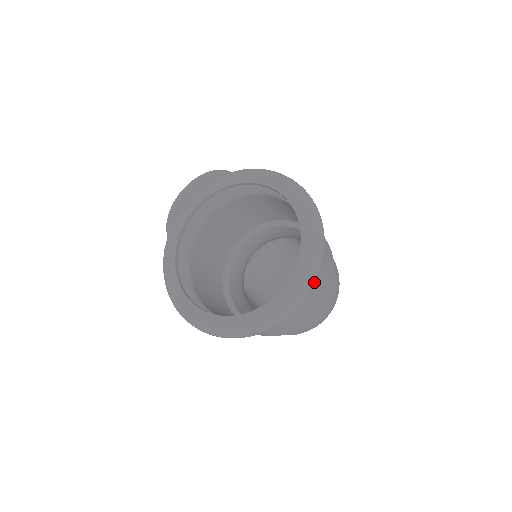
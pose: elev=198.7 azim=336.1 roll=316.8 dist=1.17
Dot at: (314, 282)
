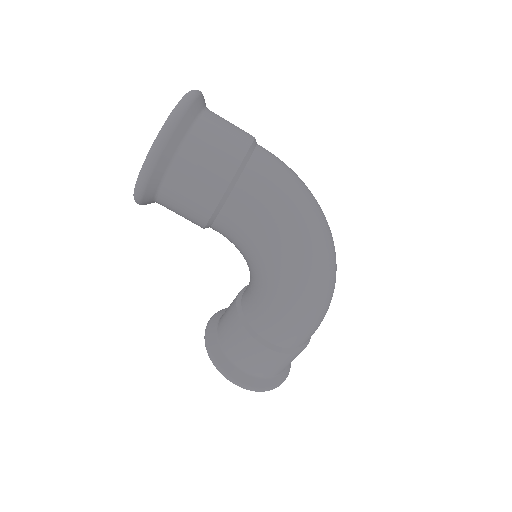
Dot at: (198, 91)
